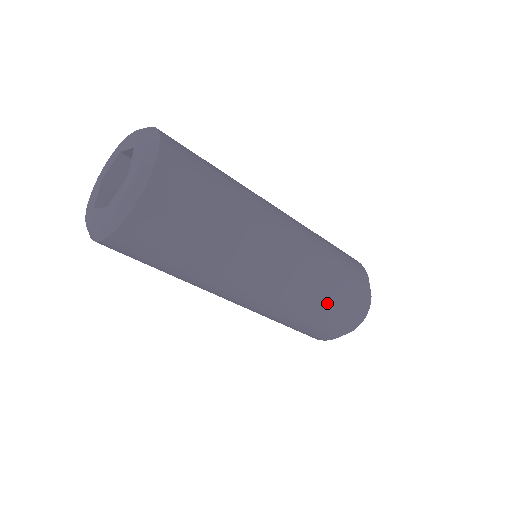
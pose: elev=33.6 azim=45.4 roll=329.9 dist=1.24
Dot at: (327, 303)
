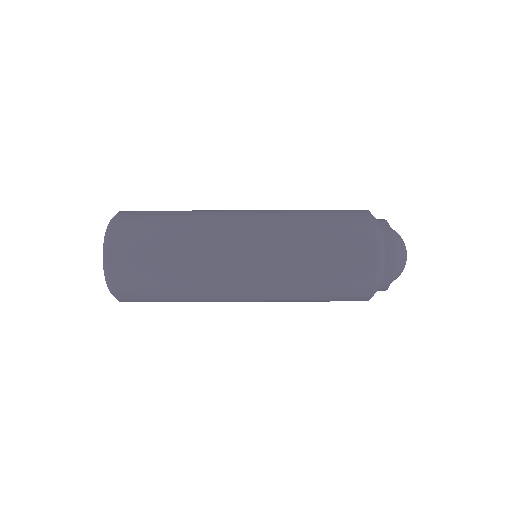
Dot at: (321, 225)
